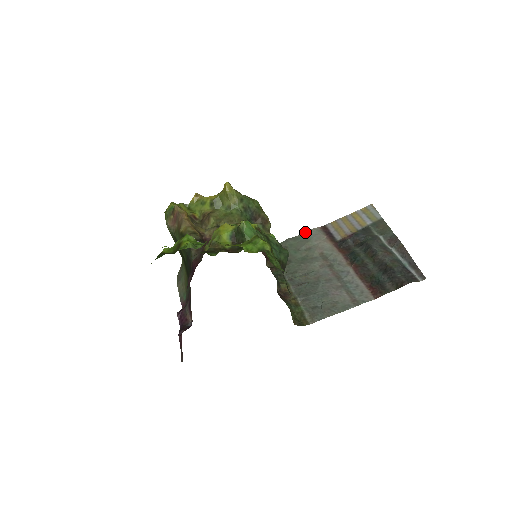
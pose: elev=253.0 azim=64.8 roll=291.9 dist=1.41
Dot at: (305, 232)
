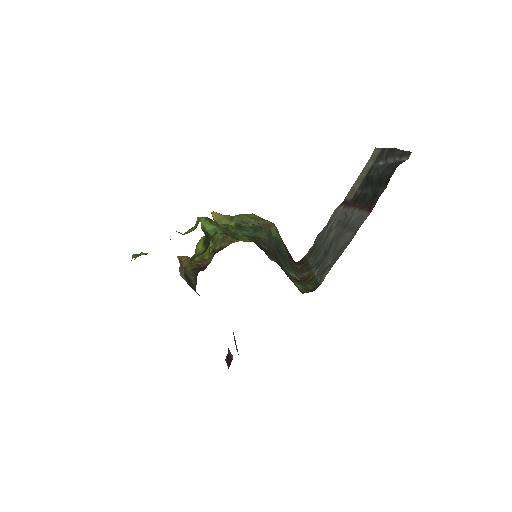
Dot at: (329, 219)
